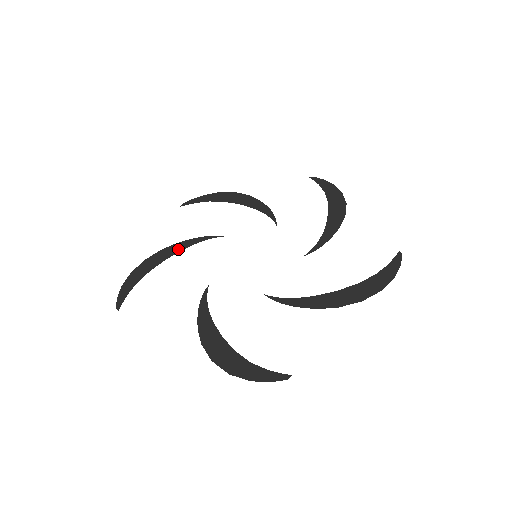
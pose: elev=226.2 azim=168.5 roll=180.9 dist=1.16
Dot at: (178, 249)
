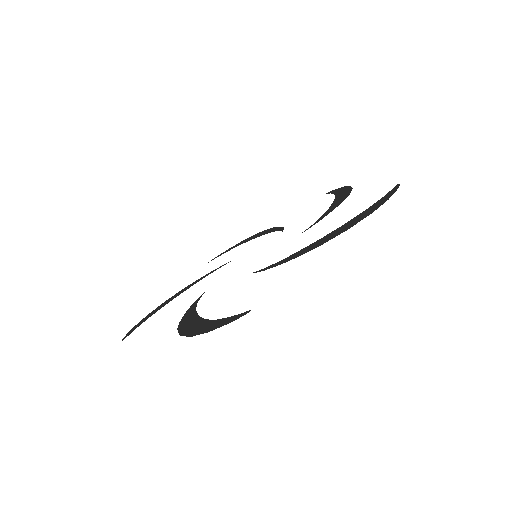
Dot at: (192, 285)
